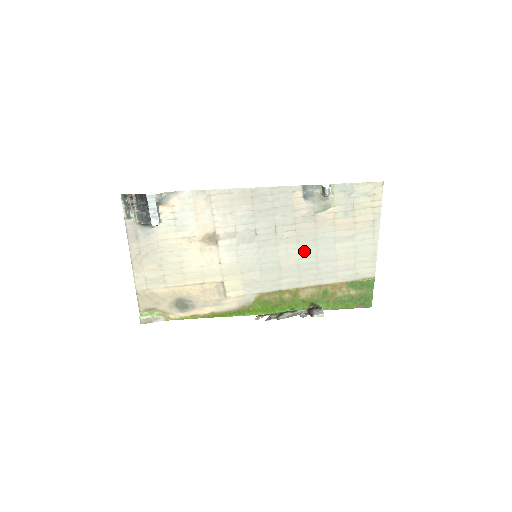
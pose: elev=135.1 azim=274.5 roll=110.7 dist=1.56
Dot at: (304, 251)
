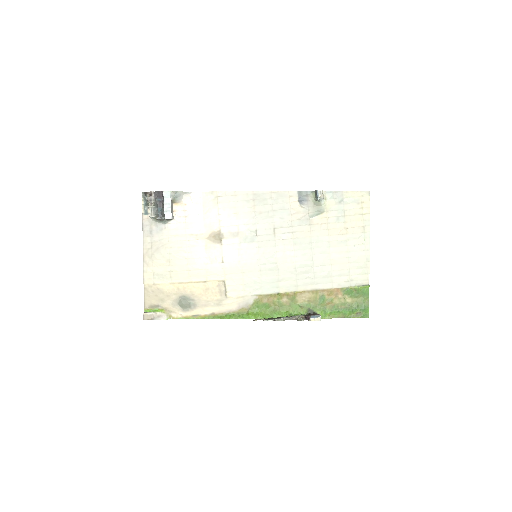
Dot at: (300, 254)
